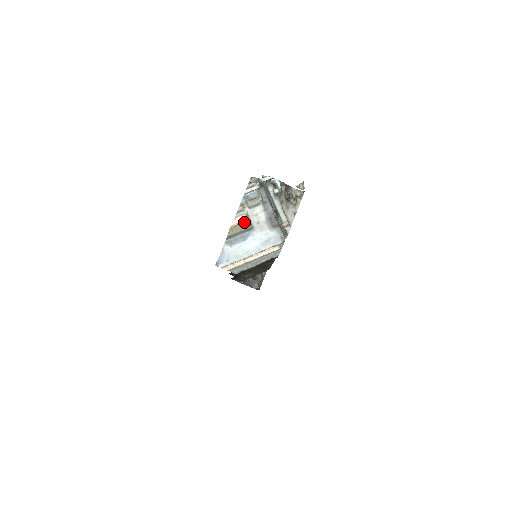
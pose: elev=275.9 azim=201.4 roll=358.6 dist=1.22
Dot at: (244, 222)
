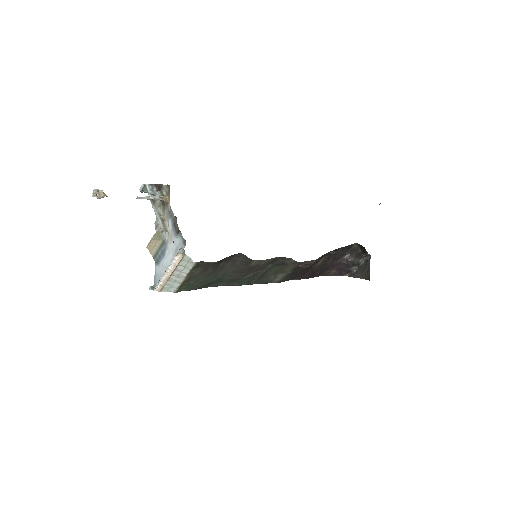
Dot at: (154, 238)
